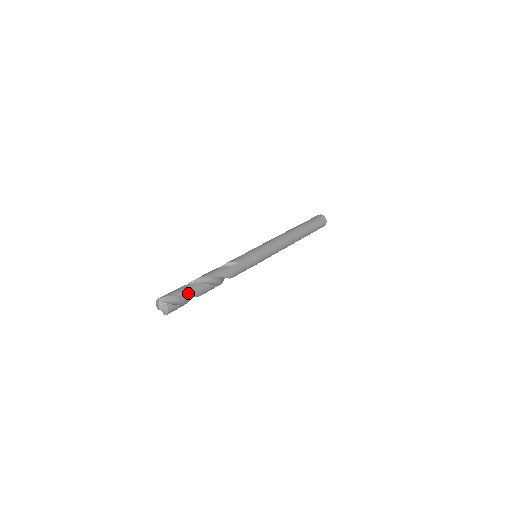
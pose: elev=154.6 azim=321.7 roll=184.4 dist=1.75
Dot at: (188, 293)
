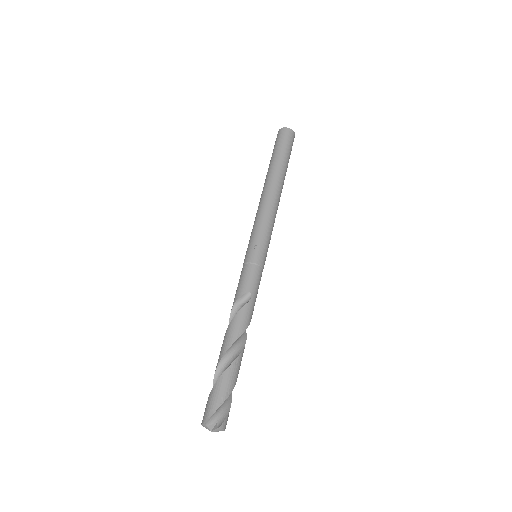
Dot at: (230, 388)
